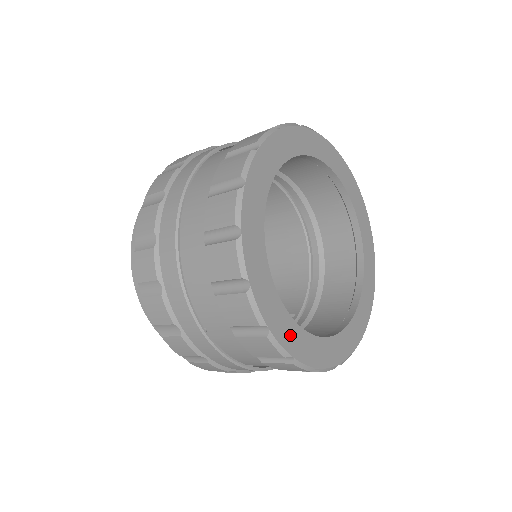
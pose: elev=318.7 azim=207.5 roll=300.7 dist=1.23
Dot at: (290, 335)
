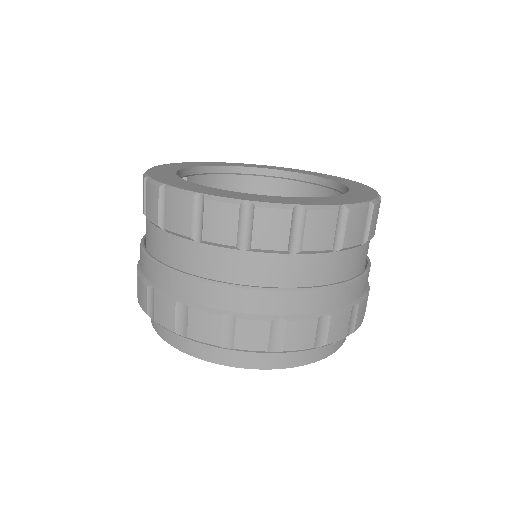
Dot at: (280, 200)
